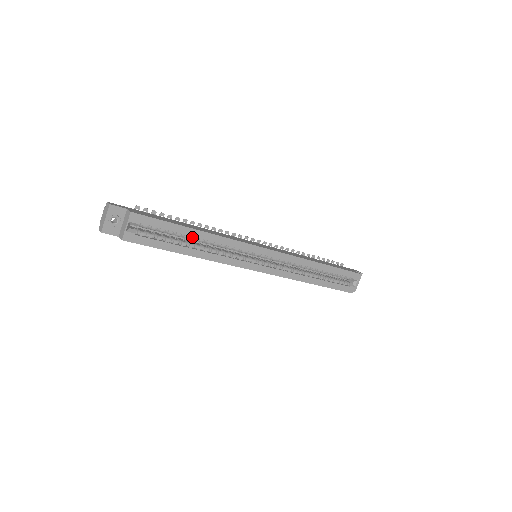
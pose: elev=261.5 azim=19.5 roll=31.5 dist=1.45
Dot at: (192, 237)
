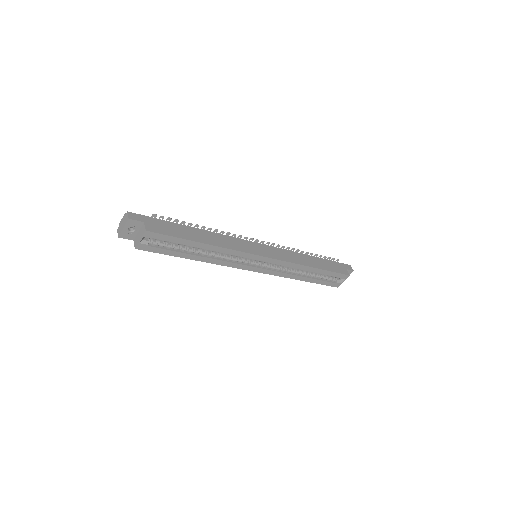
Dot at: (199, 247)
